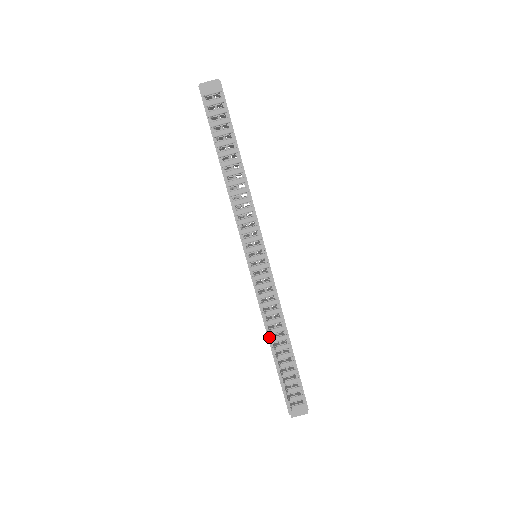
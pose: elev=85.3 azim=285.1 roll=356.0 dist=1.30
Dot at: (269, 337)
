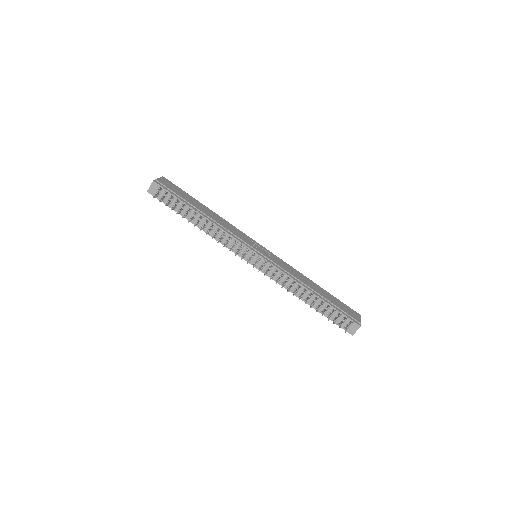
Dot at: occluded
